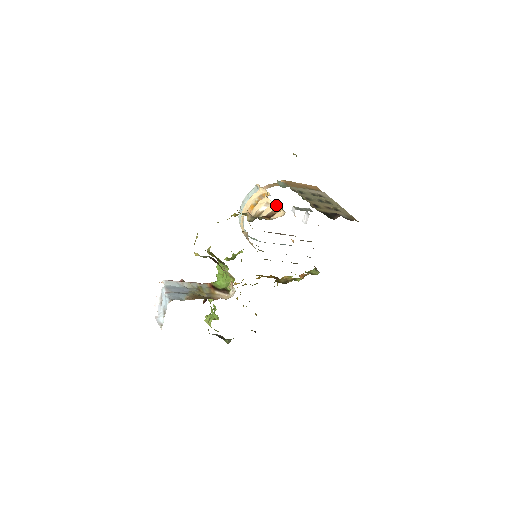
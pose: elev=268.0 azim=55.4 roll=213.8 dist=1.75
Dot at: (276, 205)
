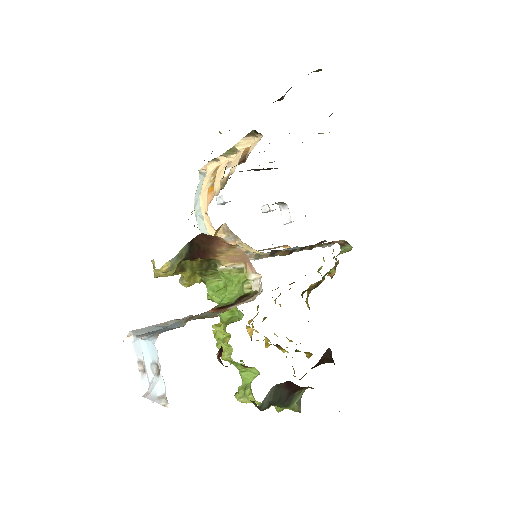
Dot at: (242, 145)
